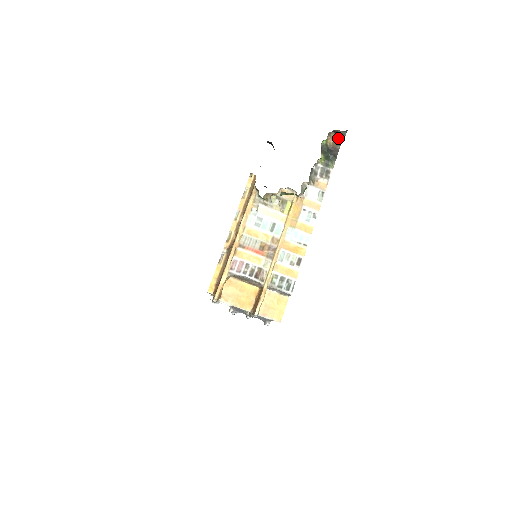
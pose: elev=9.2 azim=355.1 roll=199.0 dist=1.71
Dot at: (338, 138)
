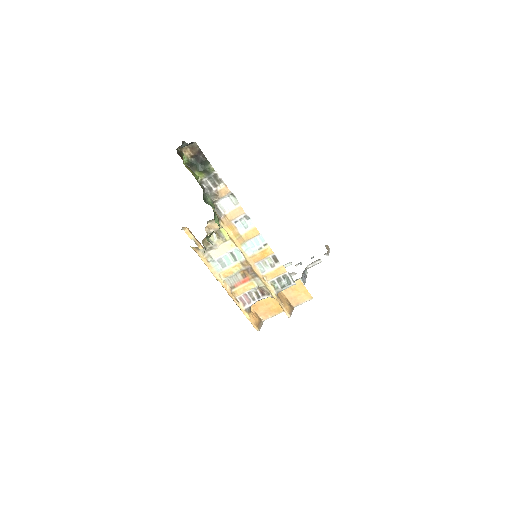
Dot at: occluded
